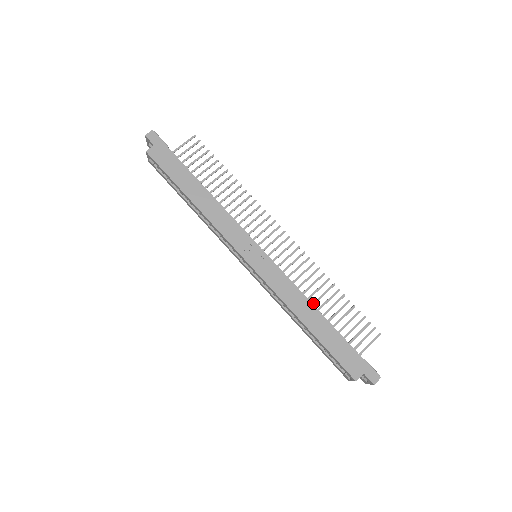
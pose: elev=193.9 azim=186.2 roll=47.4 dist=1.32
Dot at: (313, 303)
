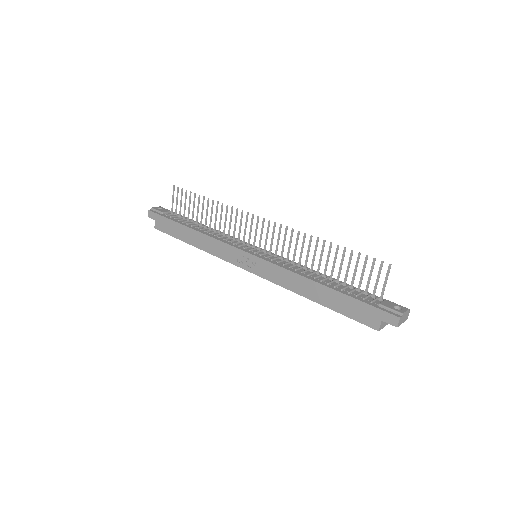
Dot at: (317, 269)
